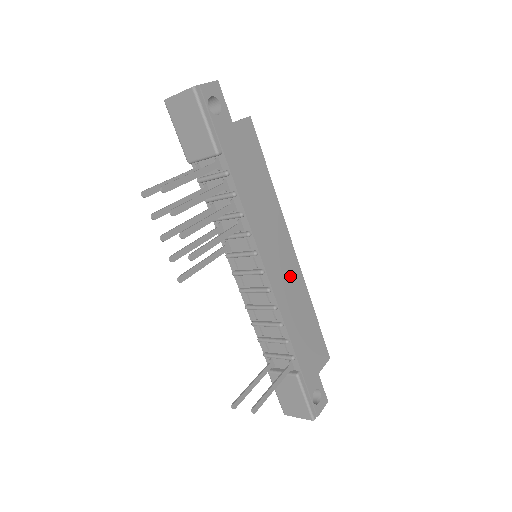
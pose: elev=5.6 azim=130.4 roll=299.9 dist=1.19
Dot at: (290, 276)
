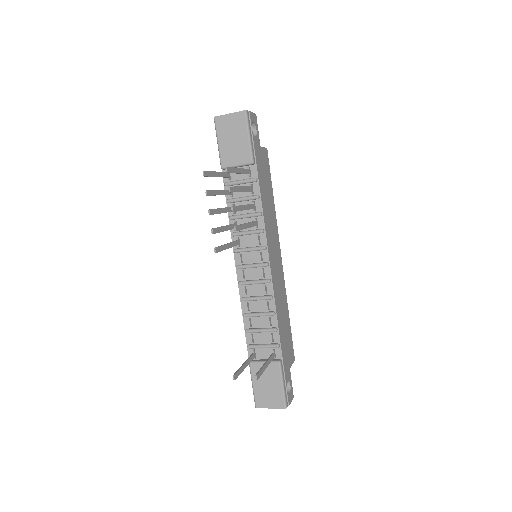
Dot at: (279, 277)
